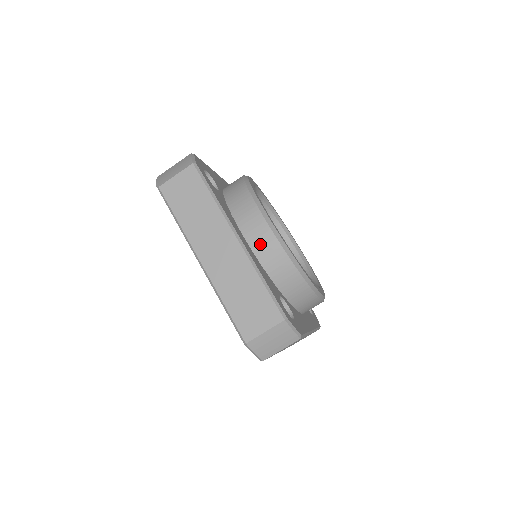
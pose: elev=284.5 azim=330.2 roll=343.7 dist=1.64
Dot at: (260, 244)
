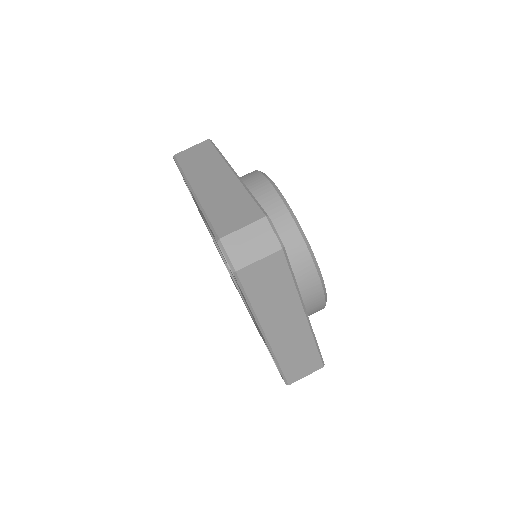
Dot at: (256, 191)
